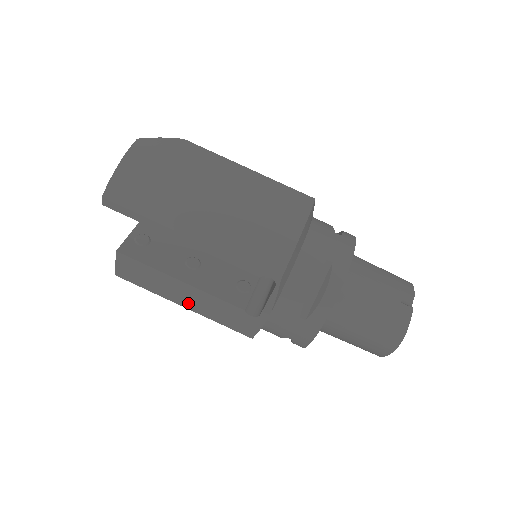
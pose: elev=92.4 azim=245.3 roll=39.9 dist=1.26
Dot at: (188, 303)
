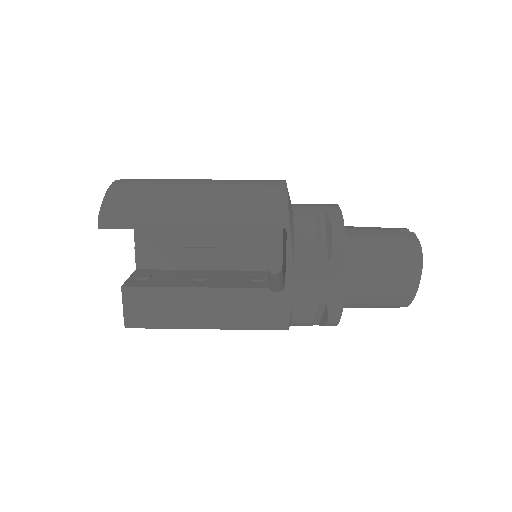
Dot at: (210, 317)
